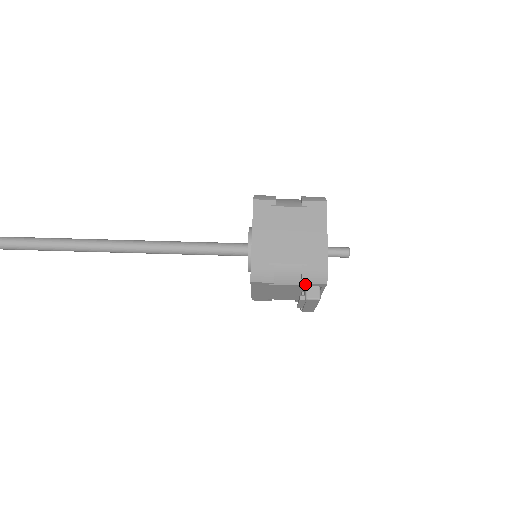
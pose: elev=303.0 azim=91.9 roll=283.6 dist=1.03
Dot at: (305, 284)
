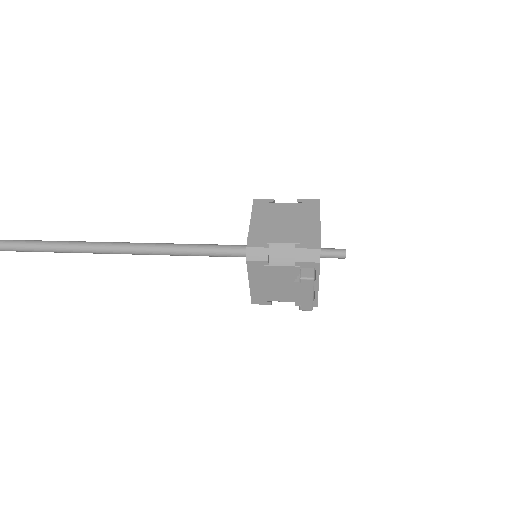
Dot at: (299, 263)
